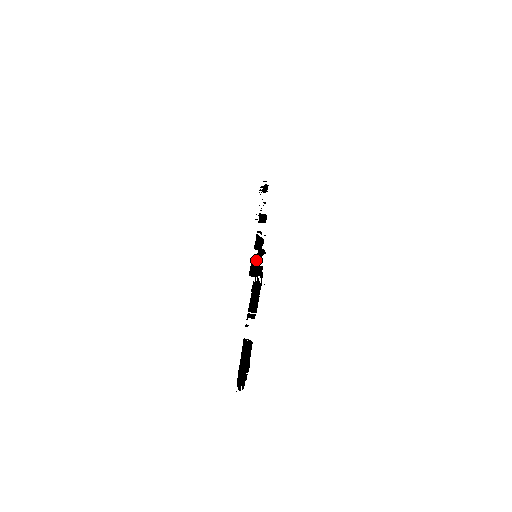
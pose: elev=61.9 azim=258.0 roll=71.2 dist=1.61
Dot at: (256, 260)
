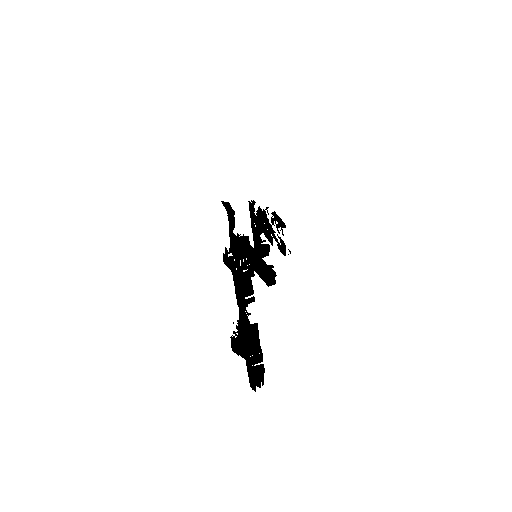
Dot at: (268, 267)
